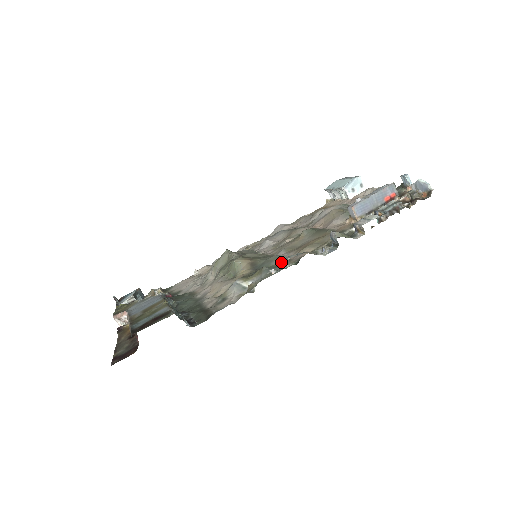
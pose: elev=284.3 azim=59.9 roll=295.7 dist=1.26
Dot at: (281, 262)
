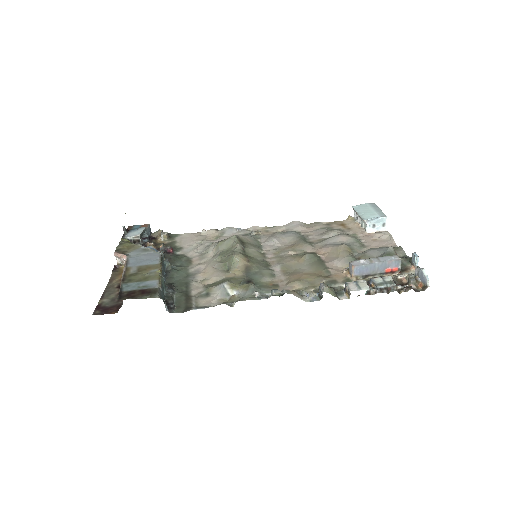
Dot at: (270, 283)
